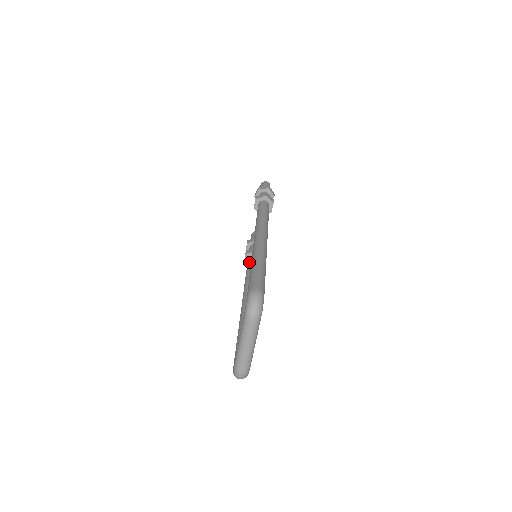
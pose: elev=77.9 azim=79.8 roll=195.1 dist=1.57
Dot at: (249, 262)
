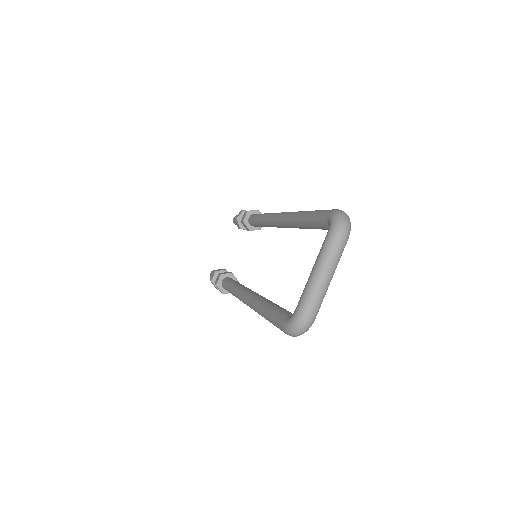
Dot at: (229, 279)
